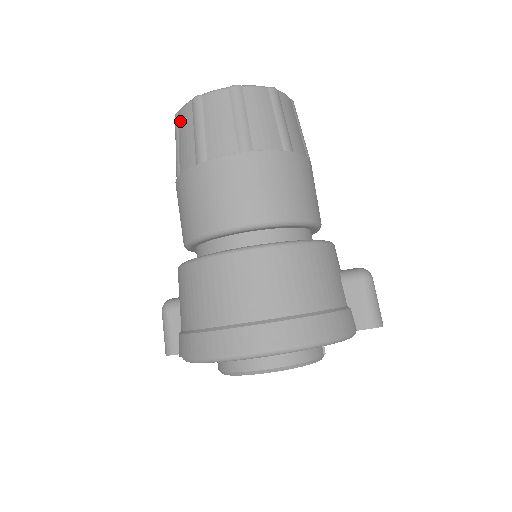
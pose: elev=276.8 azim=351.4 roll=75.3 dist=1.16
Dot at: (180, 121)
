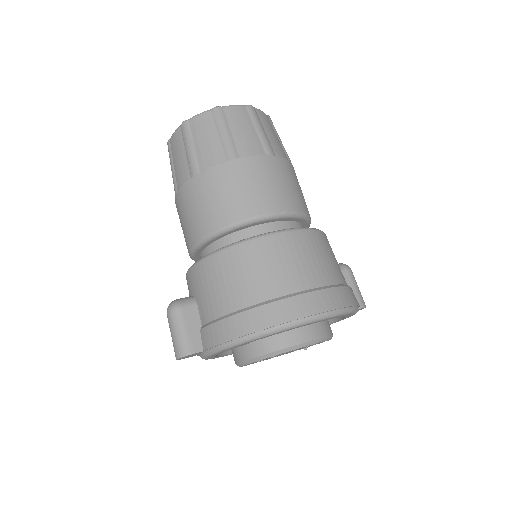
Dot at: (195, 126)
